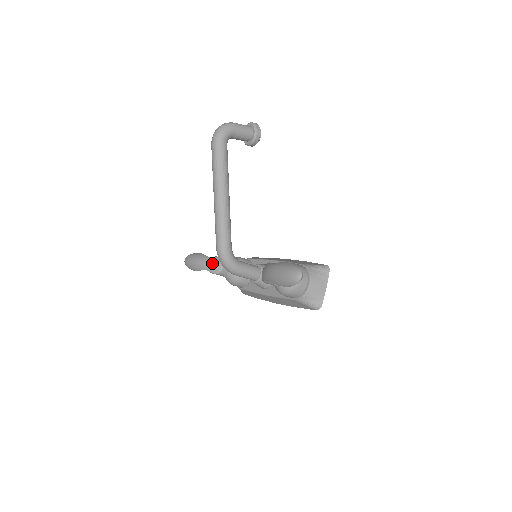
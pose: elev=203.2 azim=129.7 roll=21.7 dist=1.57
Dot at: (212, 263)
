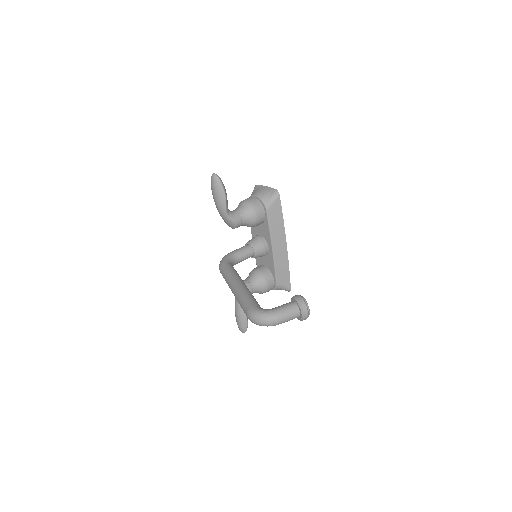
Dot at: (226, 222)
